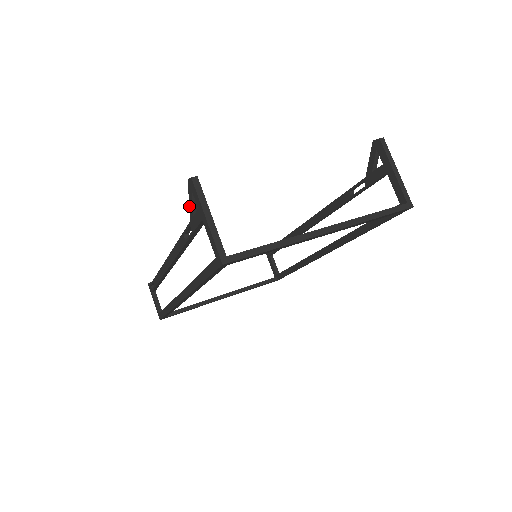
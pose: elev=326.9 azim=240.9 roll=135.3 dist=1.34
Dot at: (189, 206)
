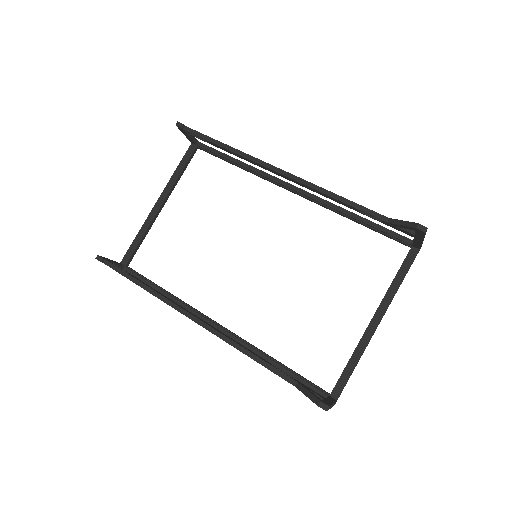
Dot at: occluded
